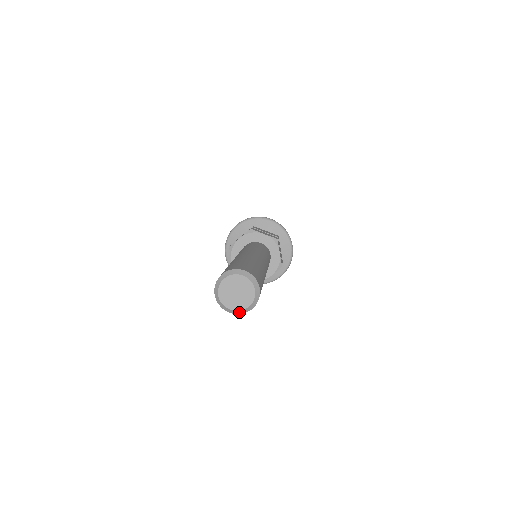
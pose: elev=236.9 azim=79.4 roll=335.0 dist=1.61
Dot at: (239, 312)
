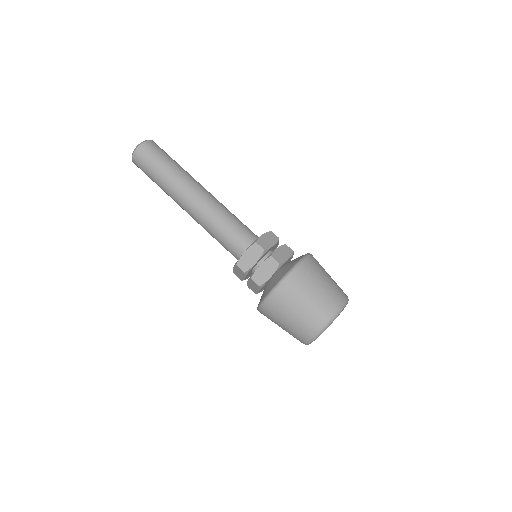
Dot at: (140, 144)
